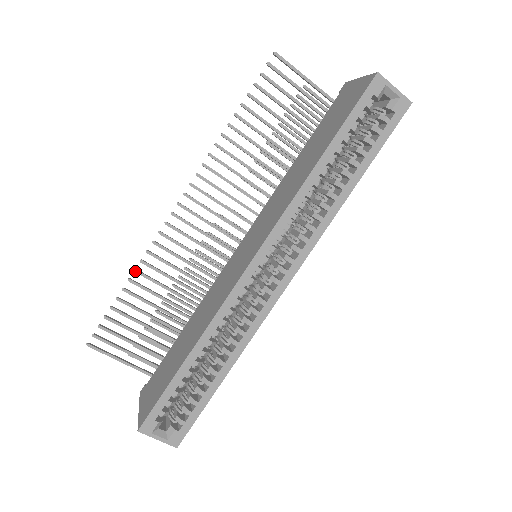
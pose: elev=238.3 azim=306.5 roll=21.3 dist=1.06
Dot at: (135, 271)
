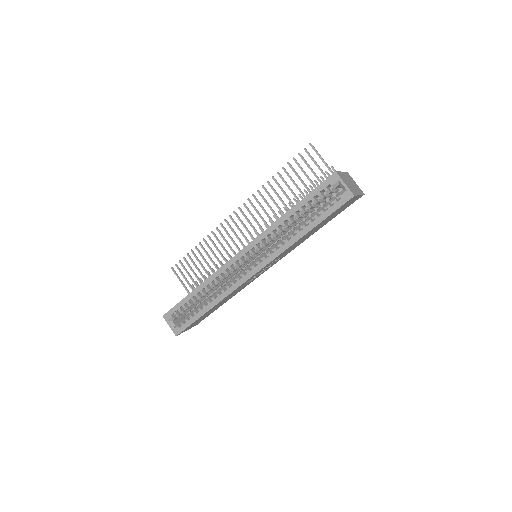
Dot at: (203, 239)
